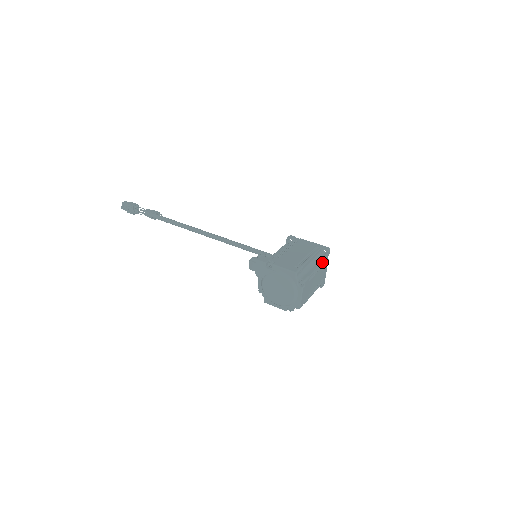
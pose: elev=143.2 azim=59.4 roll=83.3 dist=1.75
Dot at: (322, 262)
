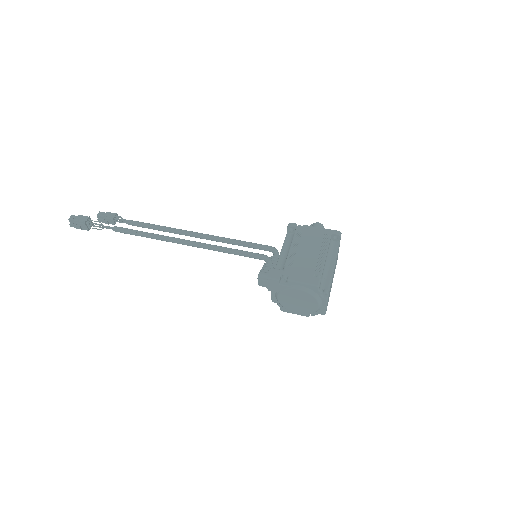
Dot at: (337, 253)
